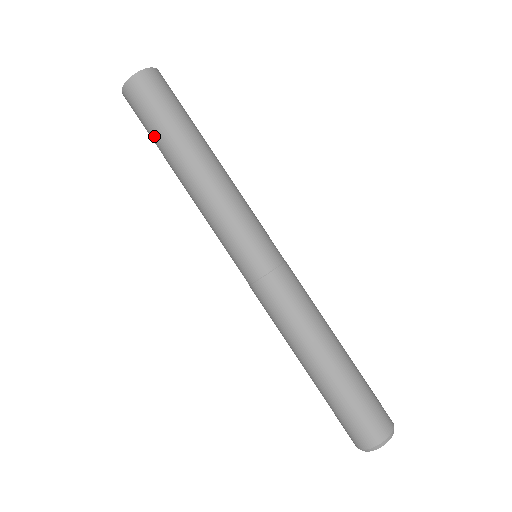
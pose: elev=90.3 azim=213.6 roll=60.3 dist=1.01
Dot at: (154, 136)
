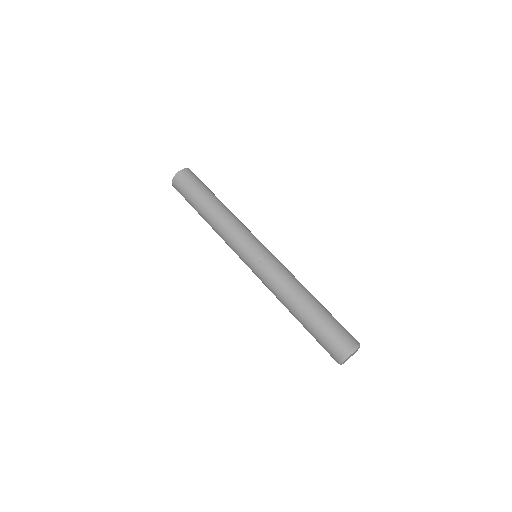
Dot at: occluded
